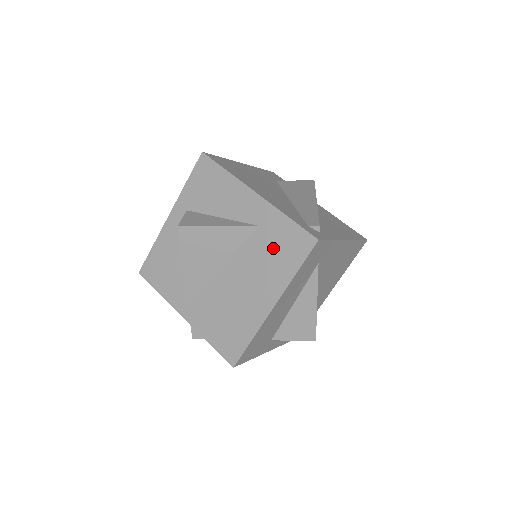
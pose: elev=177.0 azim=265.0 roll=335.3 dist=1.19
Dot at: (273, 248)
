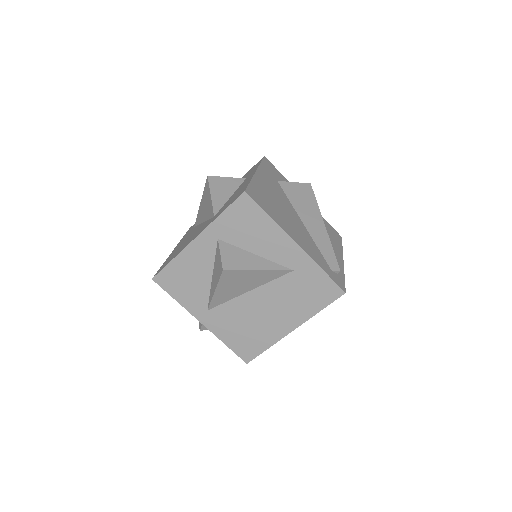
Dot at: (303, 290)
